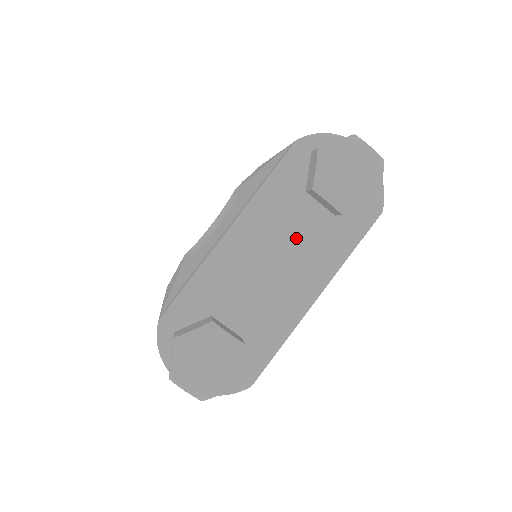
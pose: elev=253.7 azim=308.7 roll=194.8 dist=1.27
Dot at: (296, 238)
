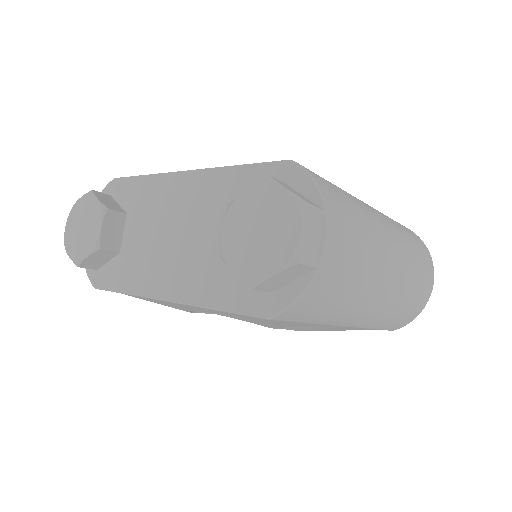
Dot at: (203, 237)
